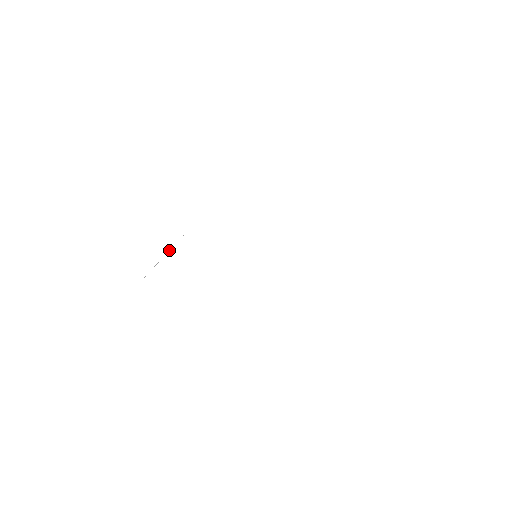
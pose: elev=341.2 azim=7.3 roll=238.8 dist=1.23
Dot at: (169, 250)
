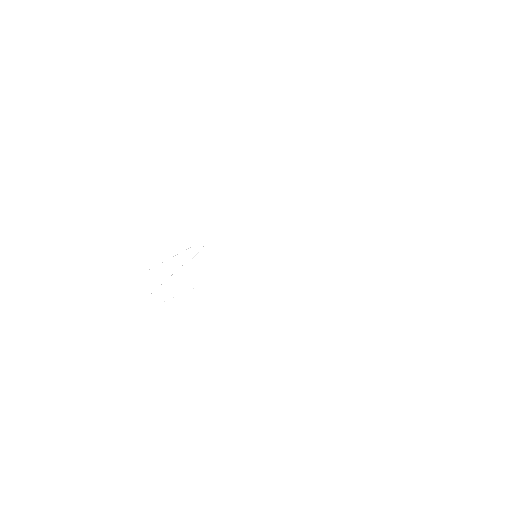
Dot at: occluded
